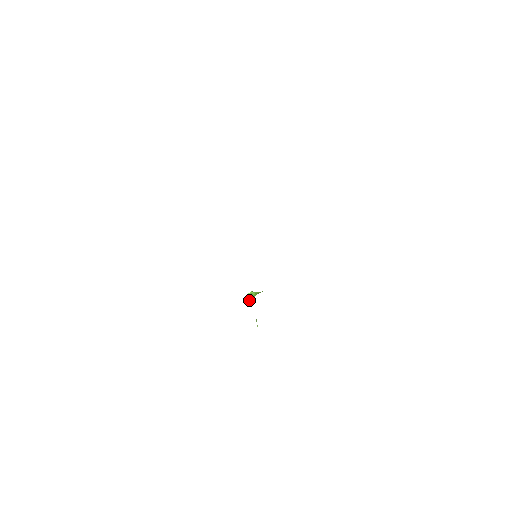
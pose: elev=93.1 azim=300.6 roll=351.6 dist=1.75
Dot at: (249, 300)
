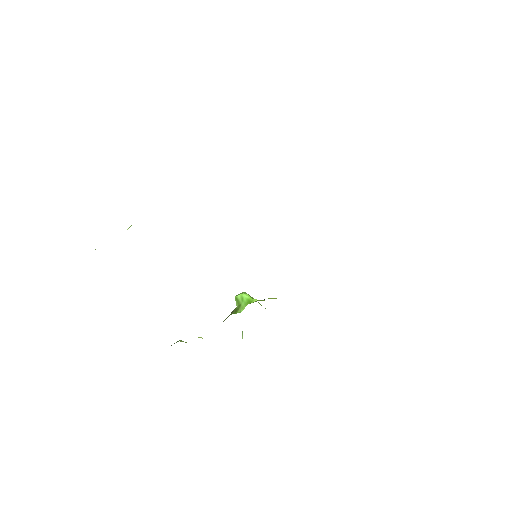
Dot at: (238, 305)
